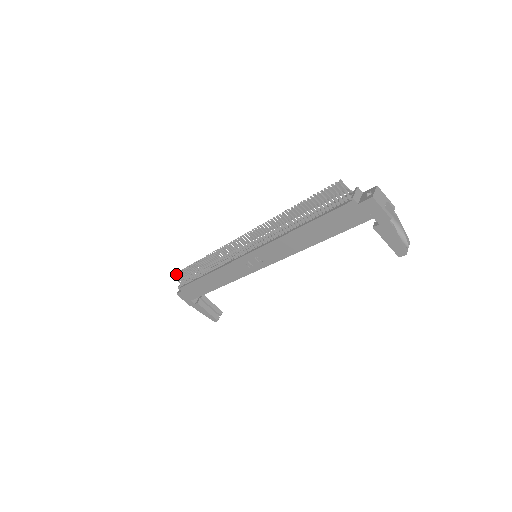
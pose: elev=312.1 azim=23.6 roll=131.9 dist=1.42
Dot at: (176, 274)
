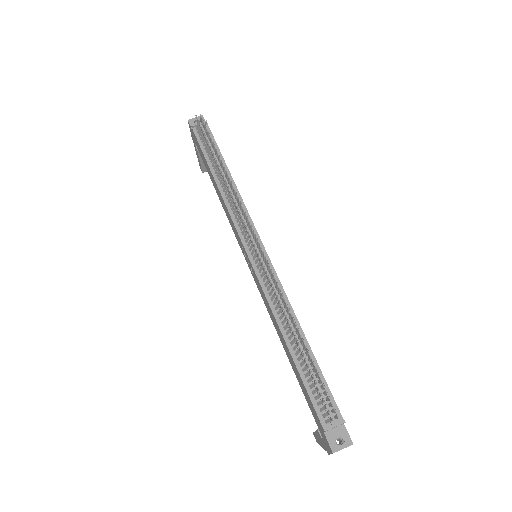
Dot at: (199, 122)
